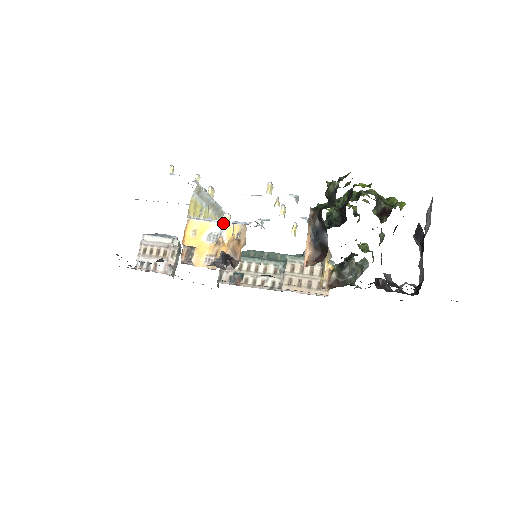
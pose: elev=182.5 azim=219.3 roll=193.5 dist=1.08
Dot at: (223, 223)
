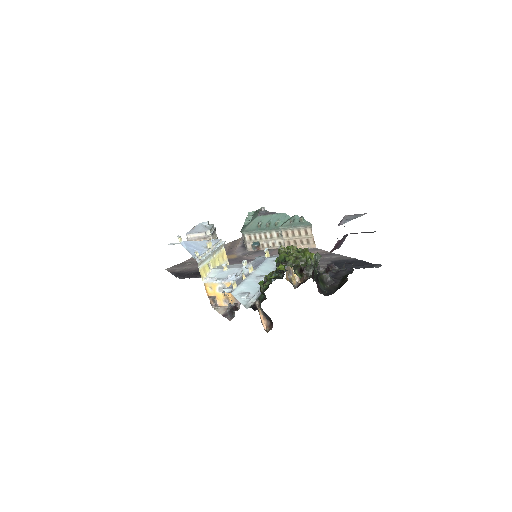
Dot at: (223, 283)
